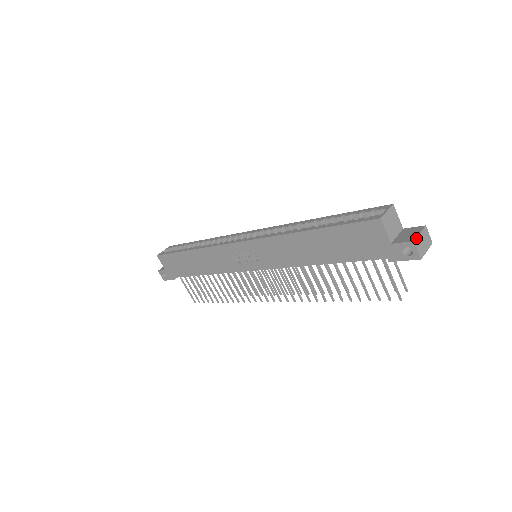
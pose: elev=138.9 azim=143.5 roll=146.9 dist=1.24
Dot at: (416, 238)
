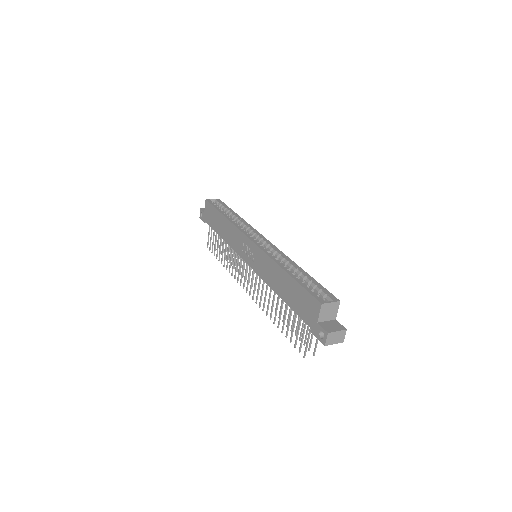
Dot at: (331, 332)
